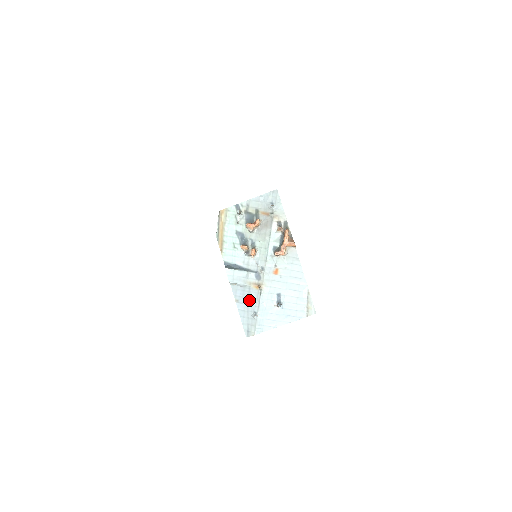
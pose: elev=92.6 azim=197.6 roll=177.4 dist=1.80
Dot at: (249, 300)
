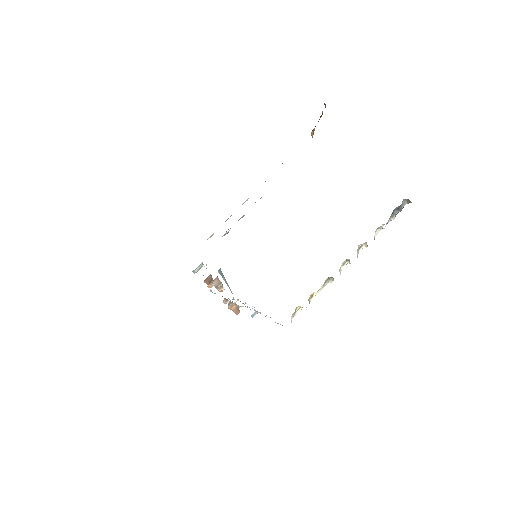
Dot at: occluded
